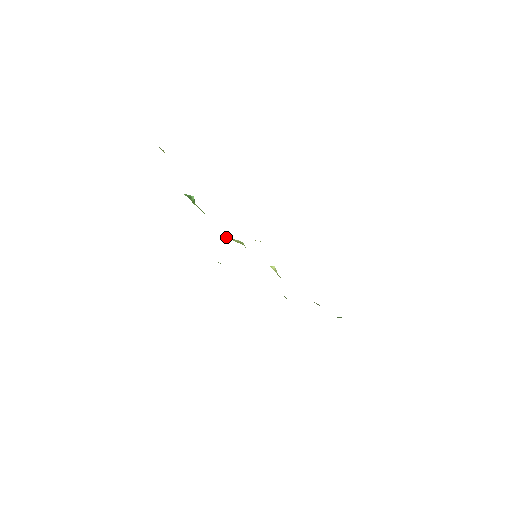
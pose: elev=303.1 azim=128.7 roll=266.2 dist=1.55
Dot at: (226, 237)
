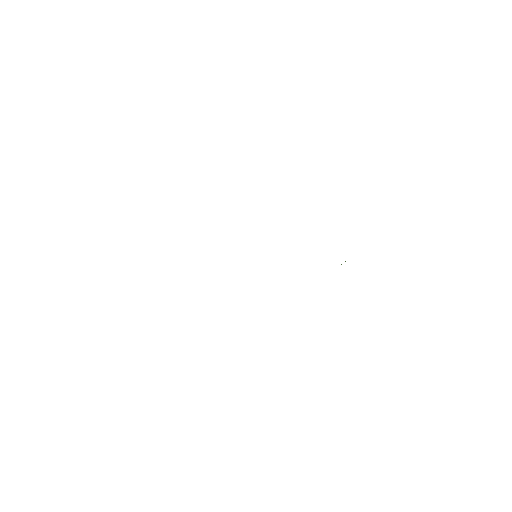
Dot at: occluded
